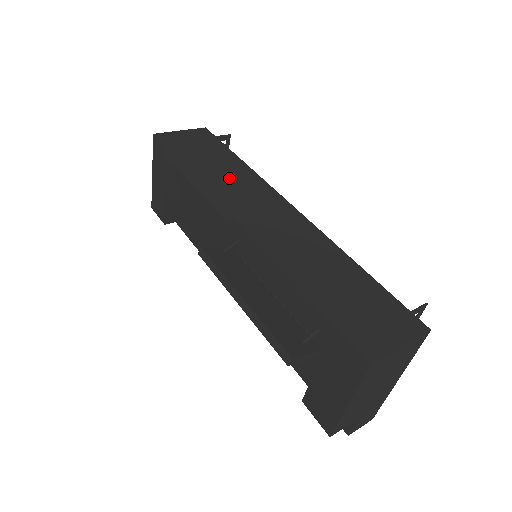
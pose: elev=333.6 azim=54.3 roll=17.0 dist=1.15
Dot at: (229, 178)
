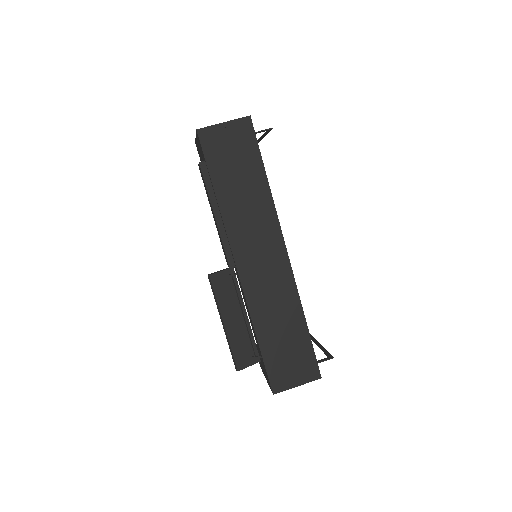
Dot at: (248, 210)
